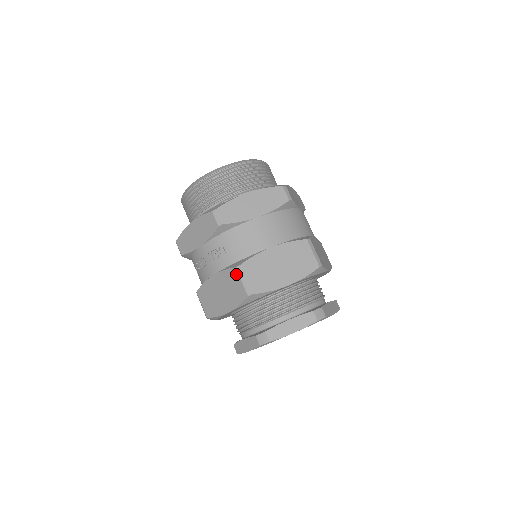
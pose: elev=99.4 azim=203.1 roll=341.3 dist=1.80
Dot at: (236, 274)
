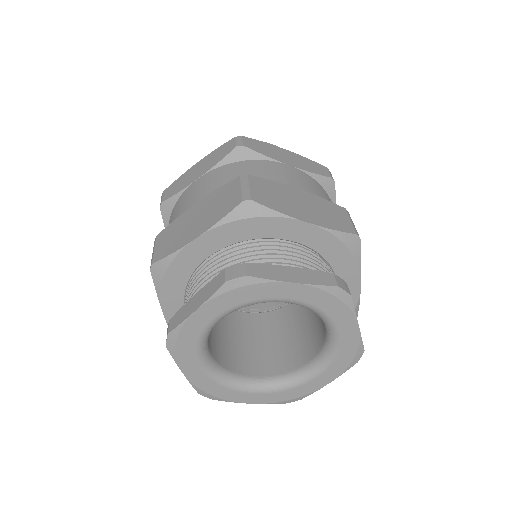
Dot at: occluded
